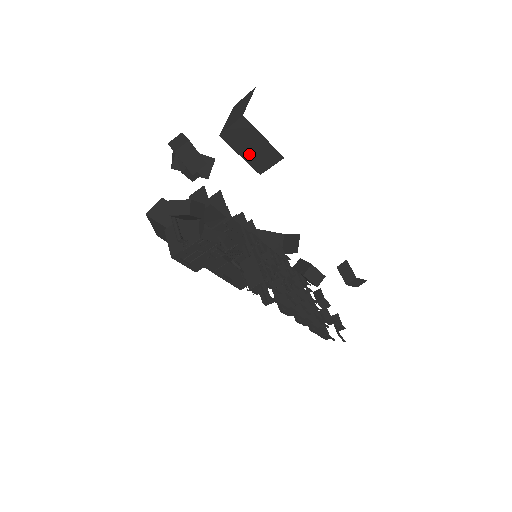
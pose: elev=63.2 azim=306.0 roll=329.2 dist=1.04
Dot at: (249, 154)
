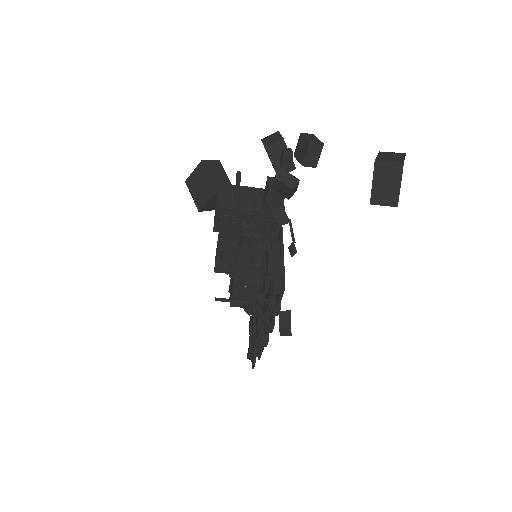
Dot at: (379, 187)
